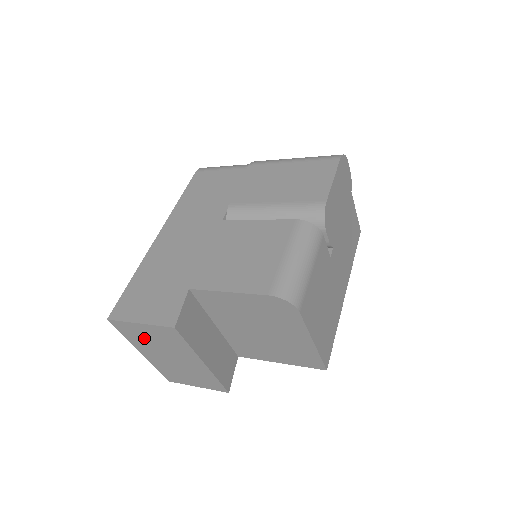
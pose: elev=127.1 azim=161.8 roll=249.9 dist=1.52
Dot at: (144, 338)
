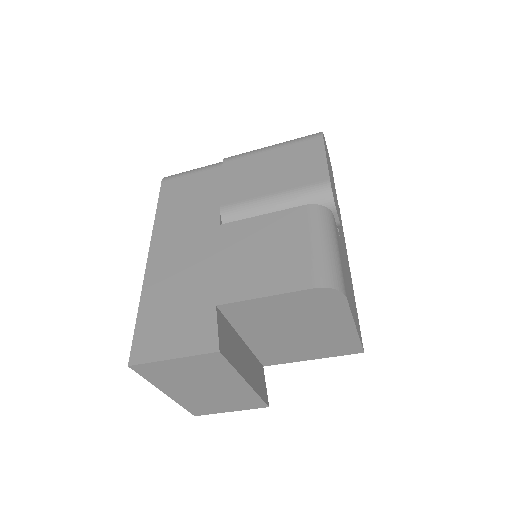
Dot at: (174, 375)
